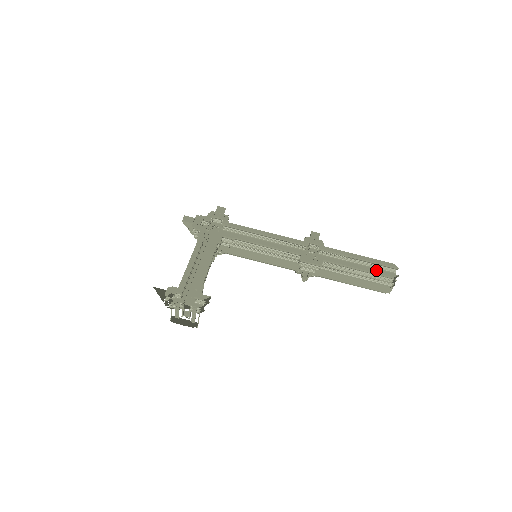
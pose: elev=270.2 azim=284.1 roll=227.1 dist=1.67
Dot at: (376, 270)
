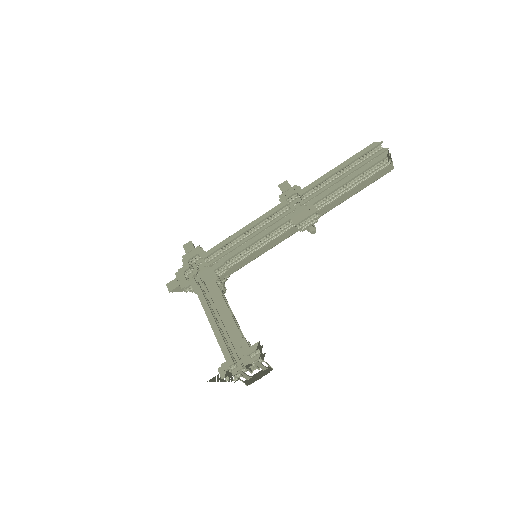
Dot at: (365, 165)
